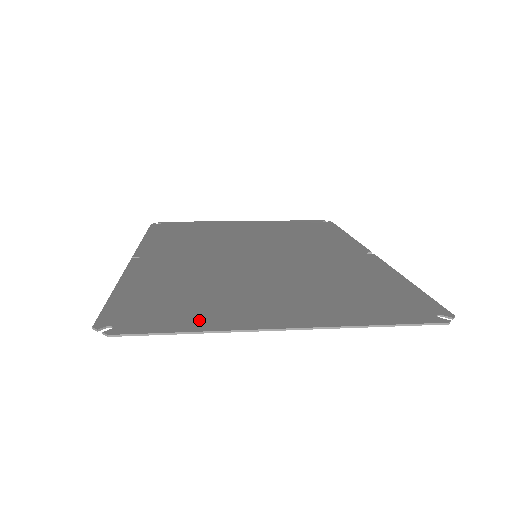
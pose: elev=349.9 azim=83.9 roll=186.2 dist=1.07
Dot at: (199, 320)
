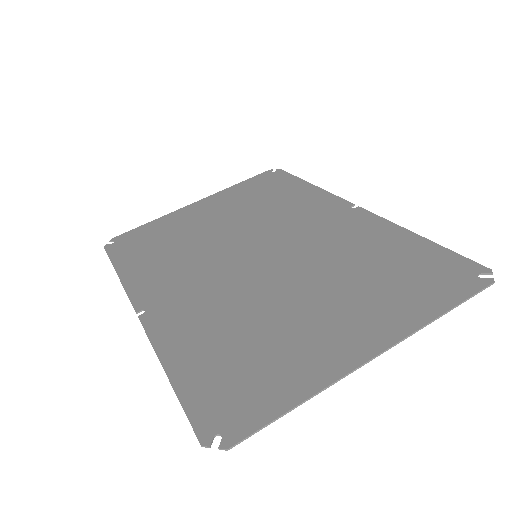
Dot at: (291, 383)
